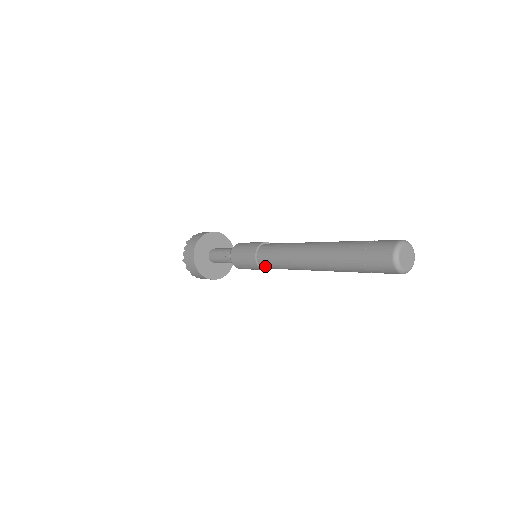
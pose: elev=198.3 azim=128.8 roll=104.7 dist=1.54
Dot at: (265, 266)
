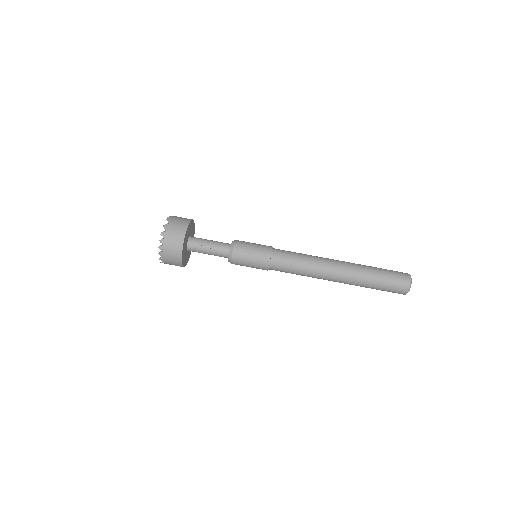
Dot at: (275, 270)
